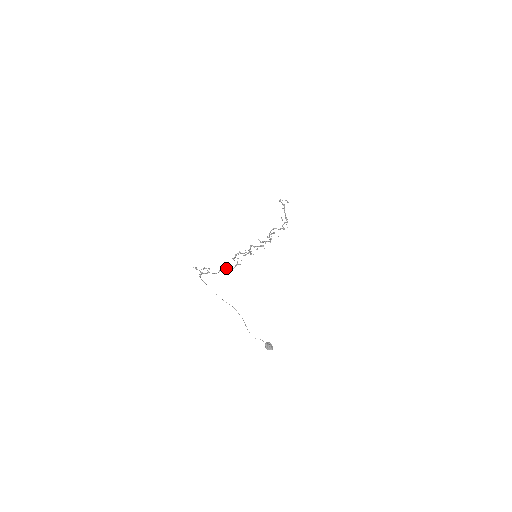
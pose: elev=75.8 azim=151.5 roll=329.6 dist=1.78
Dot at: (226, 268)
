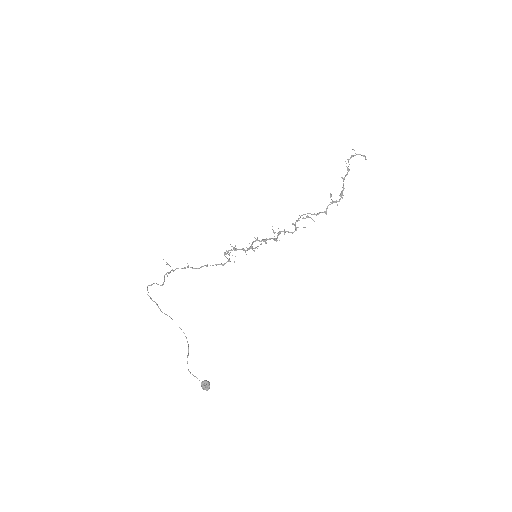
Dot at: occluded
